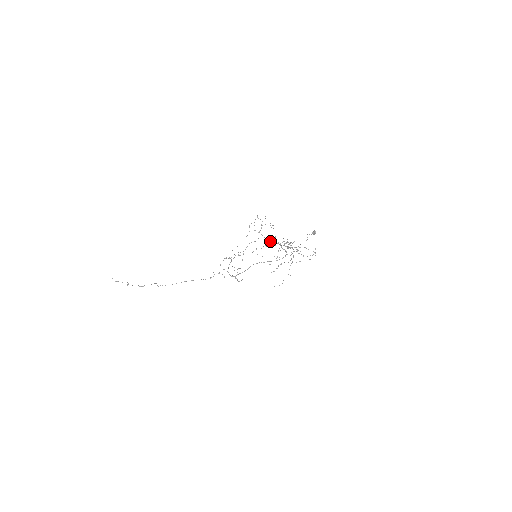
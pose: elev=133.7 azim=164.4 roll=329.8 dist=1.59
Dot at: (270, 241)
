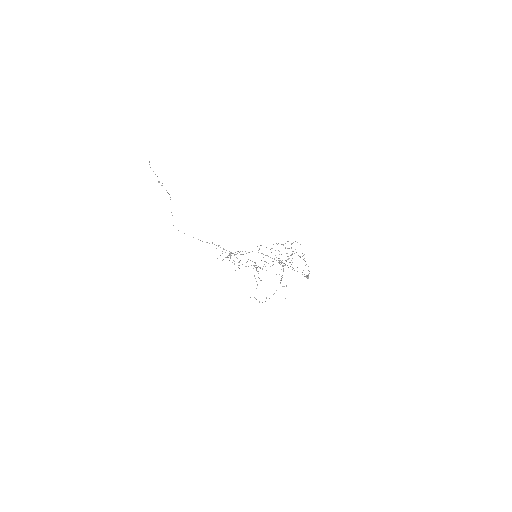
Dot at: occluded
